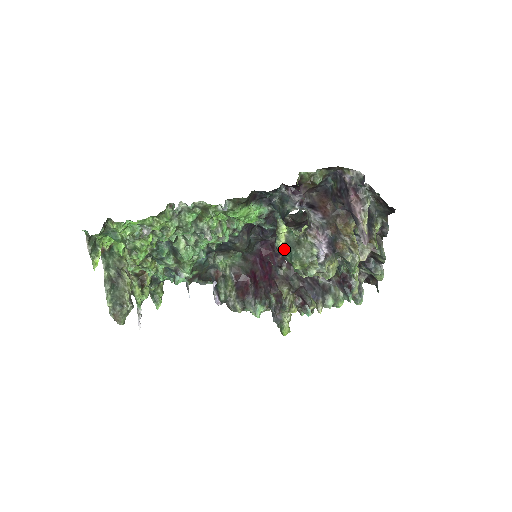
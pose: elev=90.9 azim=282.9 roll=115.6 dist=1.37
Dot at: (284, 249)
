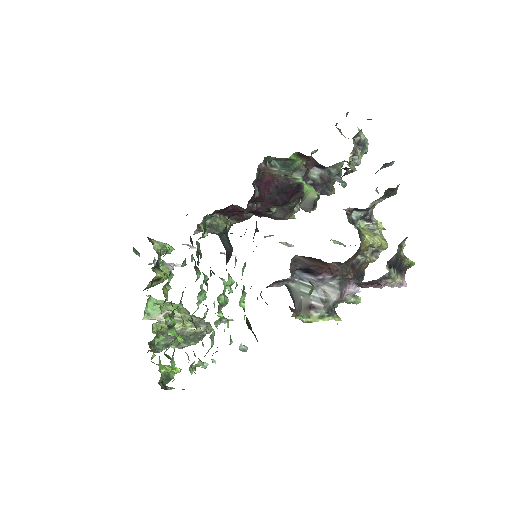
Dot at: occluded
